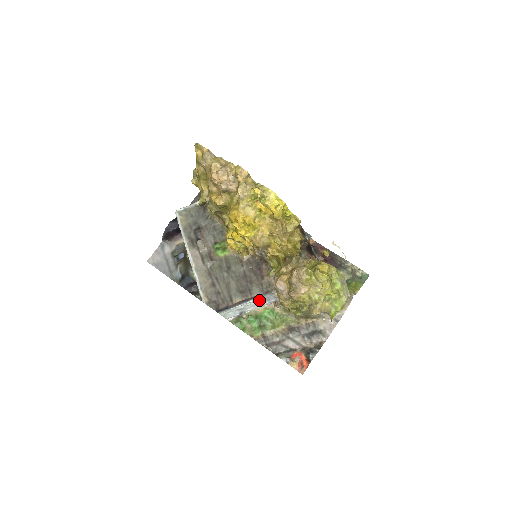
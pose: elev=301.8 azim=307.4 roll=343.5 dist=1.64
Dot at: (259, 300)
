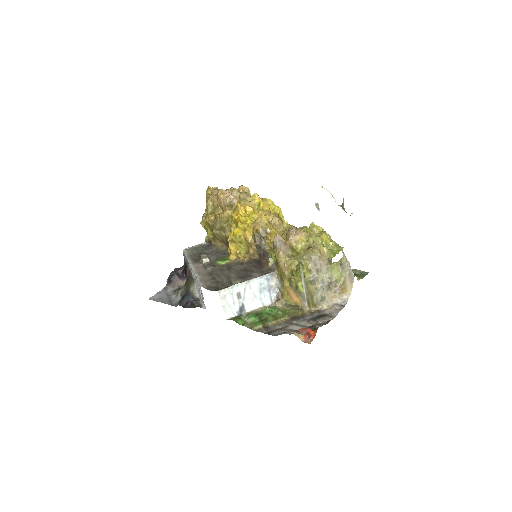
Dot at: (259, 283)
